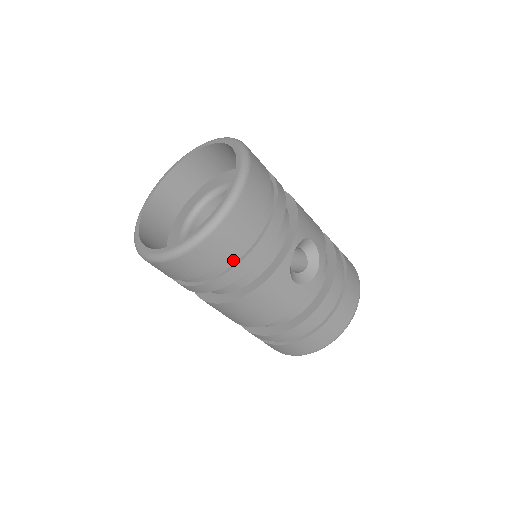
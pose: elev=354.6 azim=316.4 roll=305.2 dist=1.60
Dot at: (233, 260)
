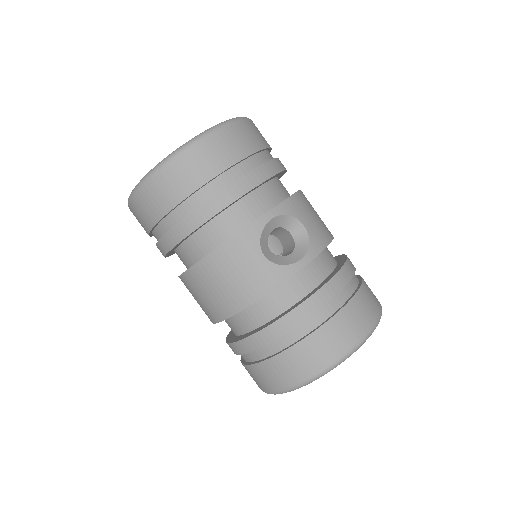
Dot at: (195, 204)
